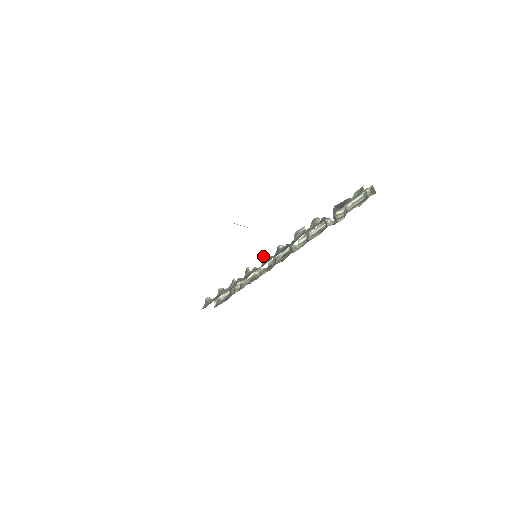
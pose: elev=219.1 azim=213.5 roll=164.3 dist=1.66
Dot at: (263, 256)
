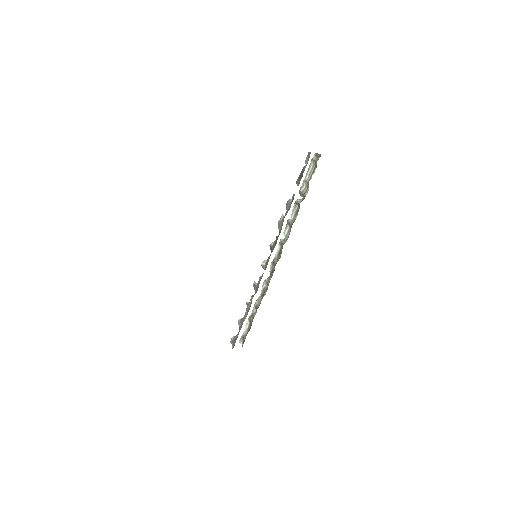
Dot at: (262, 263)
